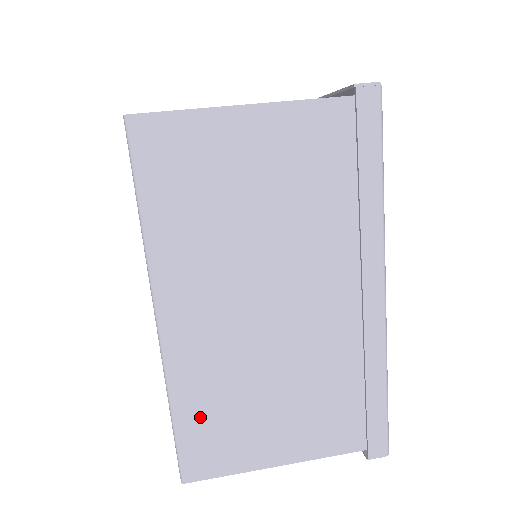
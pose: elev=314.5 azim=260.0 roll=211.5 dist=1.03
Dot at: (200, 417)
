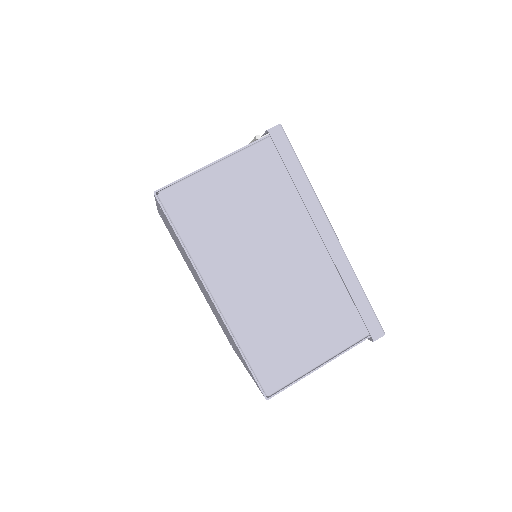
Dot at: occluded
